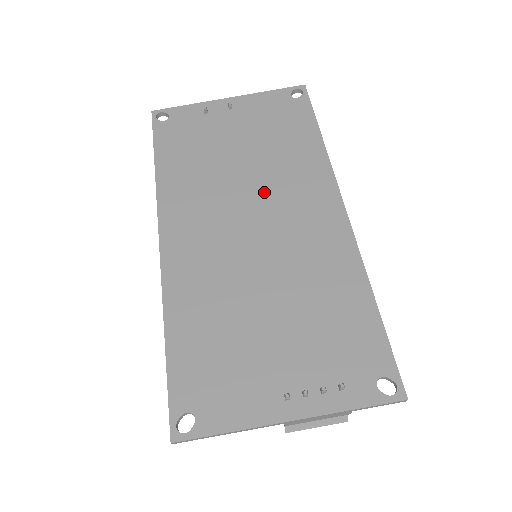
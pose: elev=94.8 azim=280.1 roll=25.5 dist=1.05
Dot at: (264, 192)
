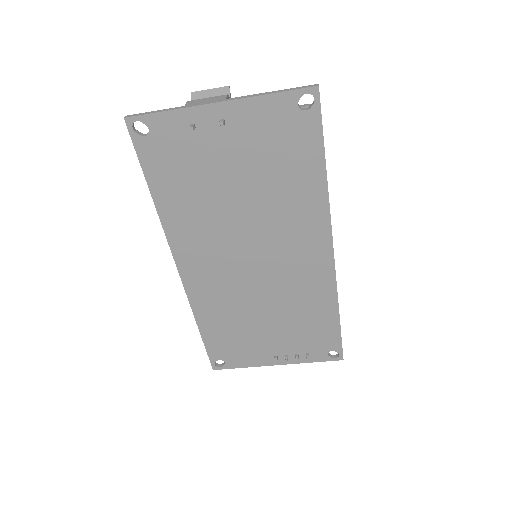
Dot at: (263, 233)
